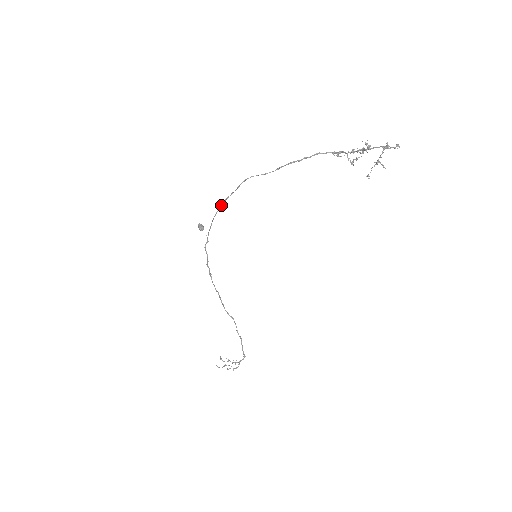
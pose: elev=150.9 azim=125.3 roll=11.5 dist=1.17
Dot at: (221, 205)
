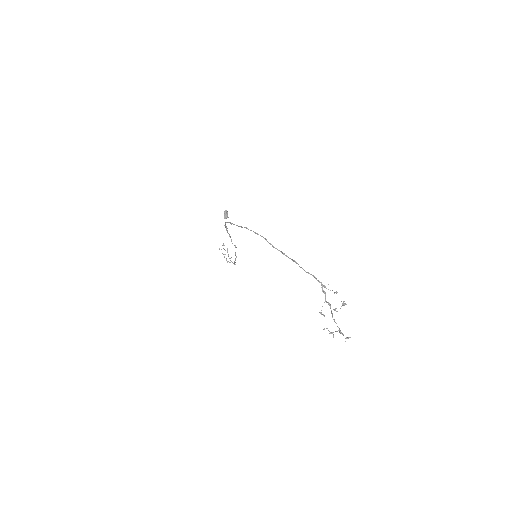
Dot at: (241, 227)
